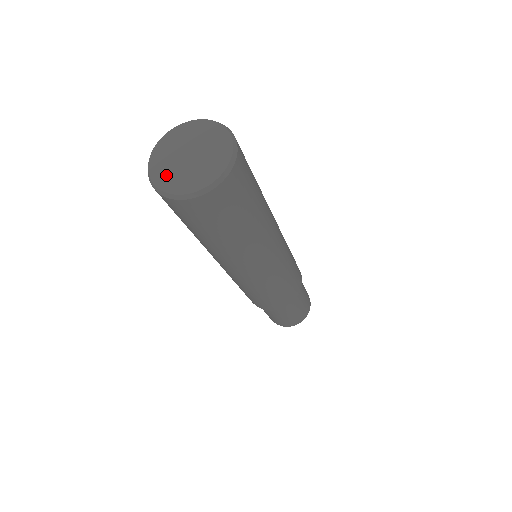
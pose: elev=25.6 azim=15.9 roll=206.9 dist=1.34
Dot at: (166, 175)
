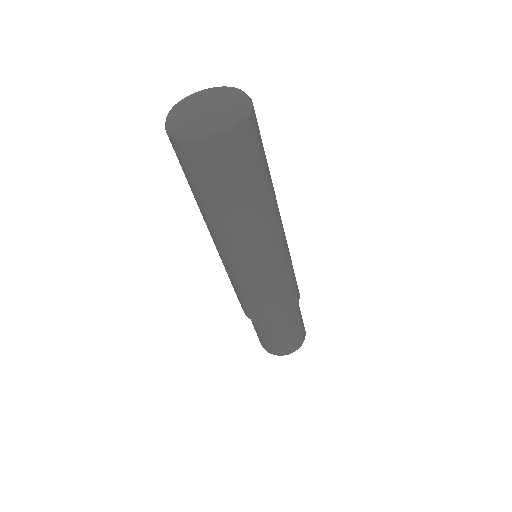
Dot at: (179, 116)
